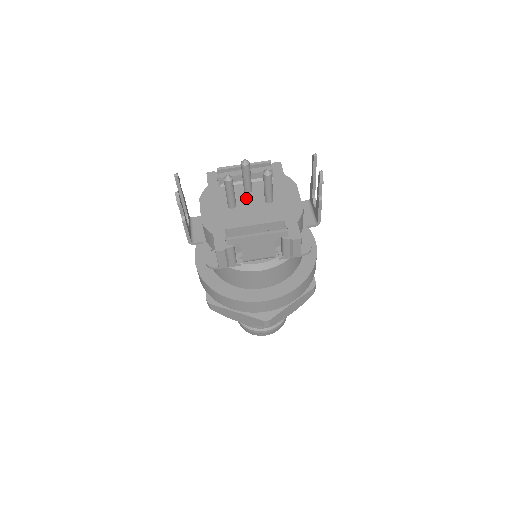
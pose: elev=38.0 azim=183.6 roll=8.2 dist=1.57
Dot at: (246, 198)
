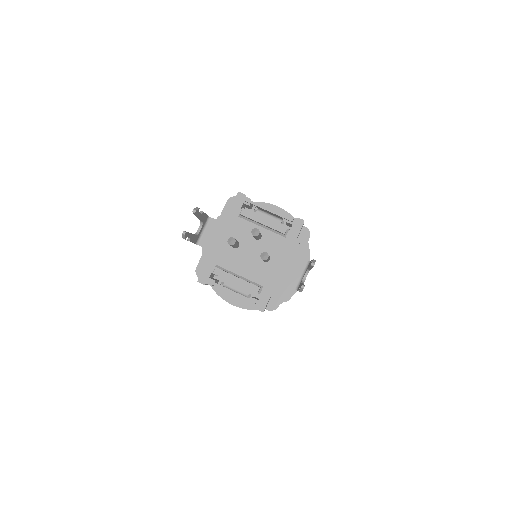
Dot at: (251, 244)
